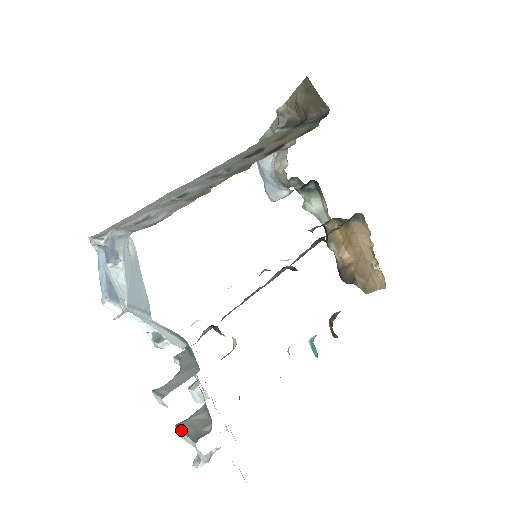
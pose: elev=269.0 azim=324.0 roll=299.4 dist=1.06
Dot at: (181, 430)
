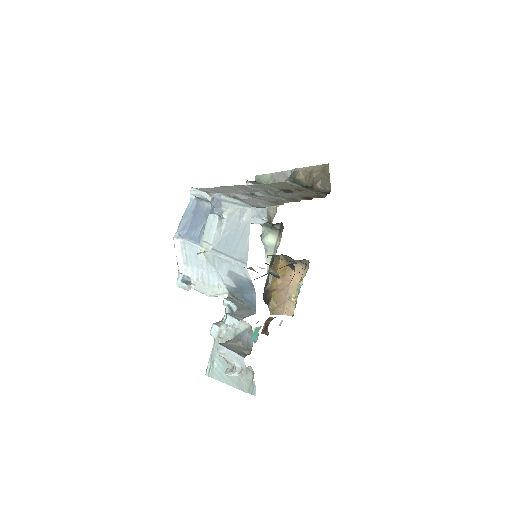
Dot at: (227, 347)
